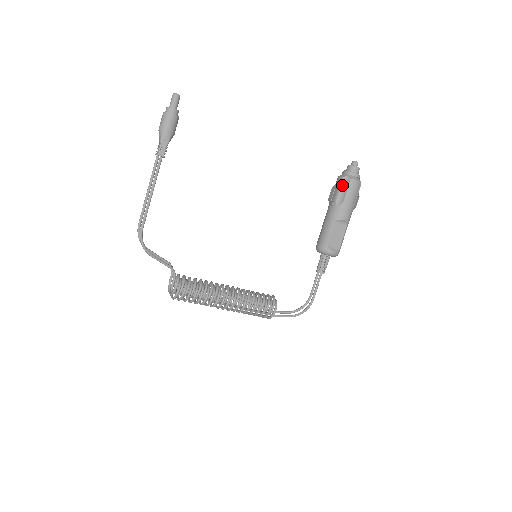
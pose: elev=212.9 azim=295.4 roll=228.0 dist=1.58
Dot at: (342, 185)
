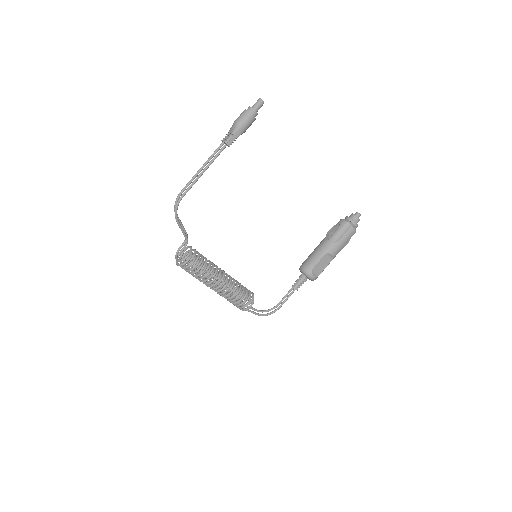
Dot at: (343, 228)
